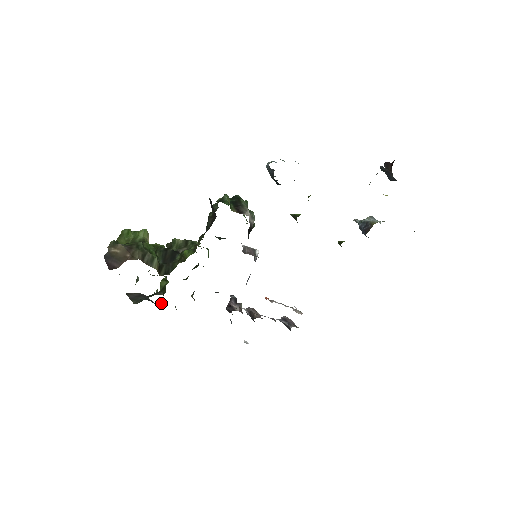
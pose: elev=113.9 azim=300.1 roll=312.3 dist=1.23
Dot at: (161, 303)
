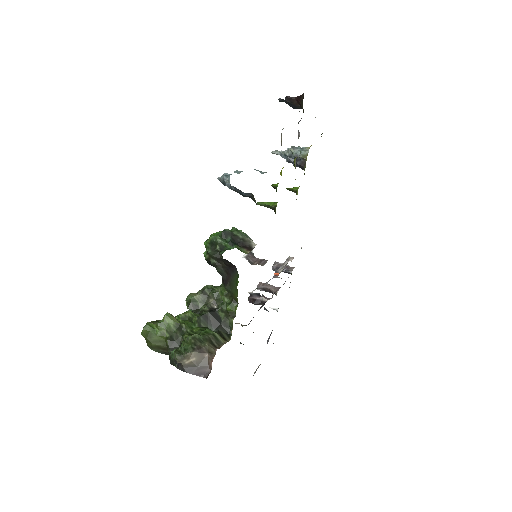
Dot at: occluded
